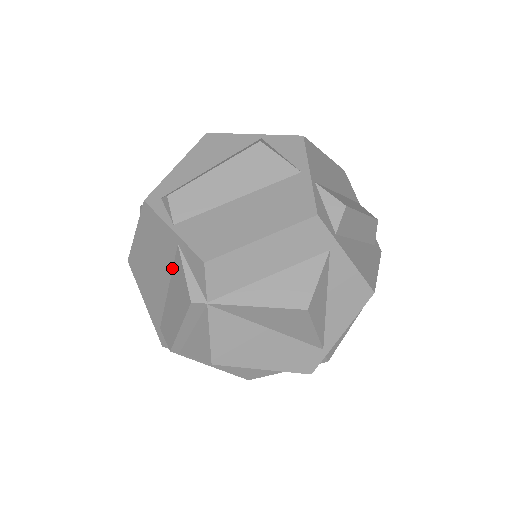
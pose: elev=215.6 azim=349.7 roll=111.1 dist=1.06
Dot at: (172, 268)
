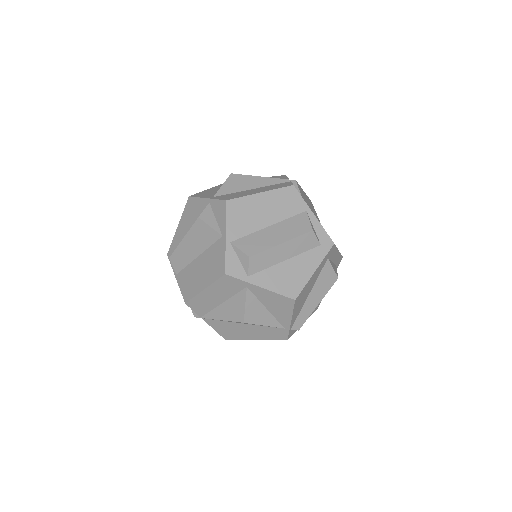
Dot at: occluded
